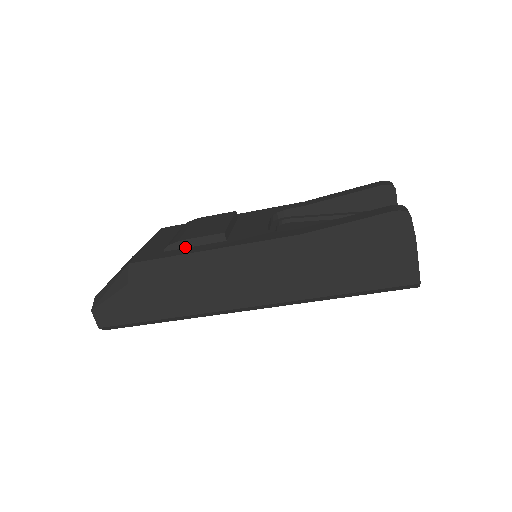
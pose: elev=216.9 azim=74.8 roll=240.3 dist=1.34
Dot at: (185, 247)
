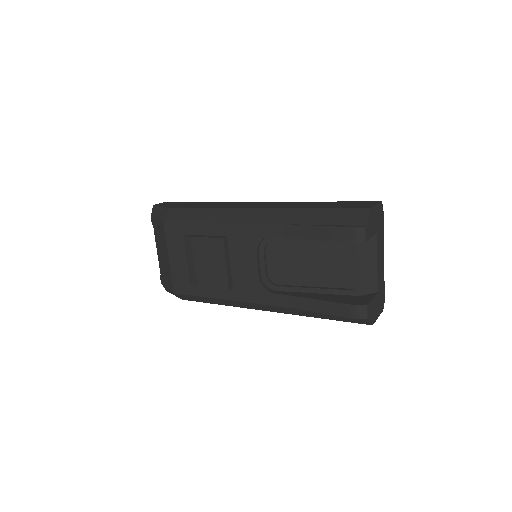
Dot at: occluded
